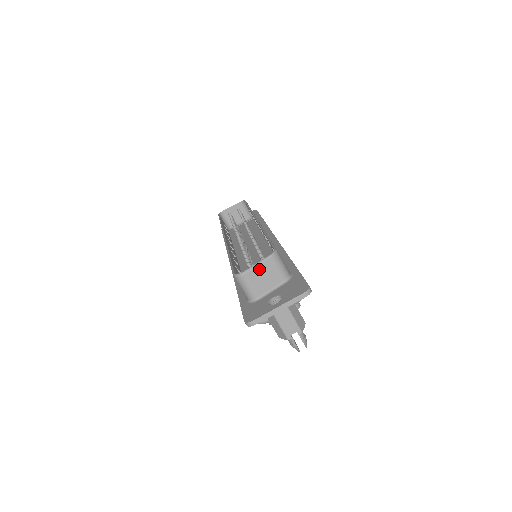
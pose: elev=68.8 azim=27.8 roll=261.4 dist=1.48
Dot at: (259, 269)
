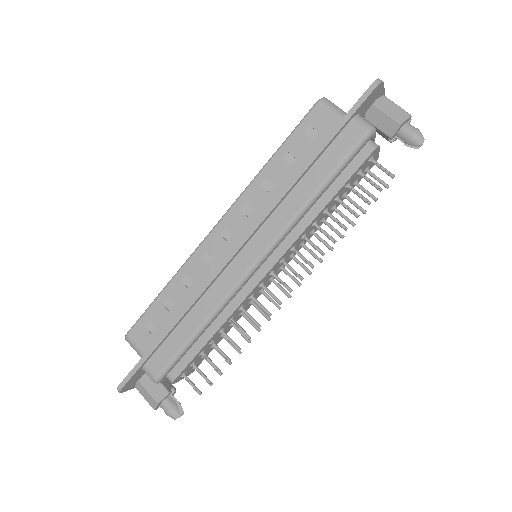
Dot at: occluded
